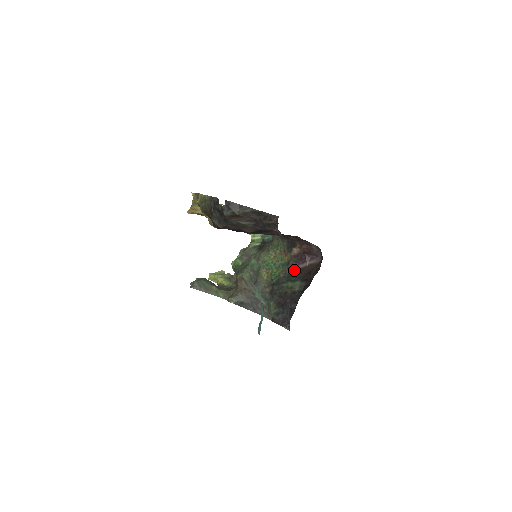
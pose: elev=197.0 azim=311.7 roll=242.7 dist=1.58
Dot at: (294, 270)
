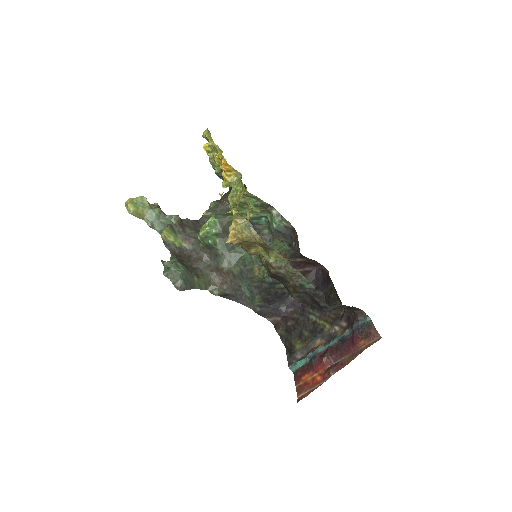
Dot at: occluded
